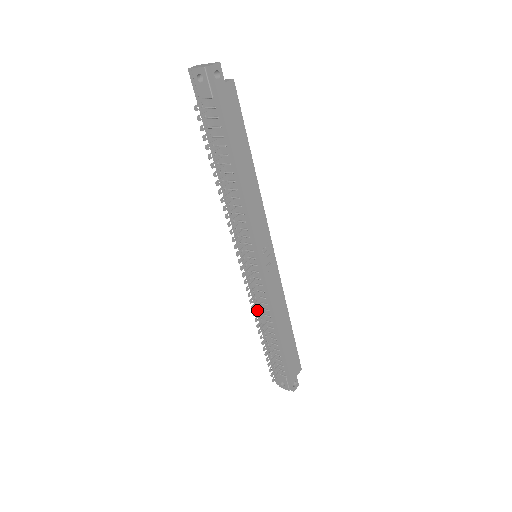
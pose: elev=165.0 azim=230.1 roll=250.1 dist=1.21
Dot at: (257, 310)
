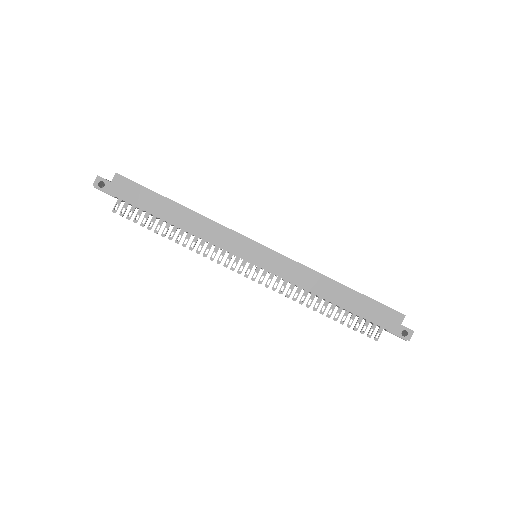
Dot at: occluded
